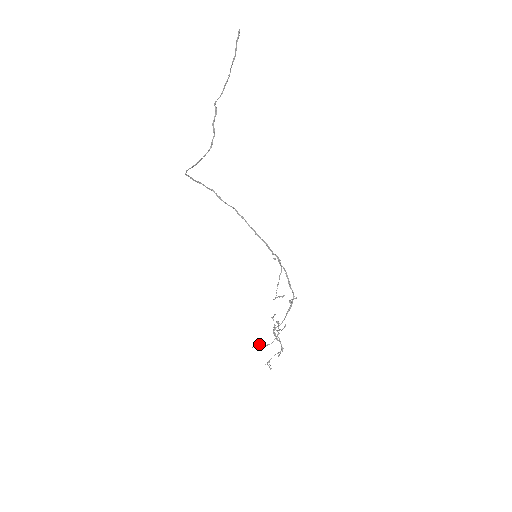
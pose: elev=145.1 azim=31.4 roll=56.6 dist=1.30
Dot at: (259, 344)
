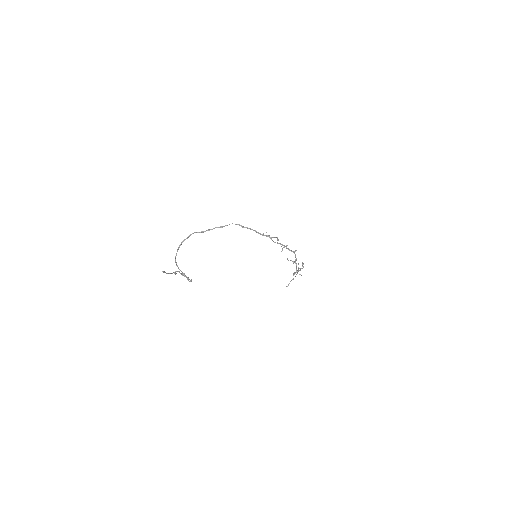
Dot at: occluded
